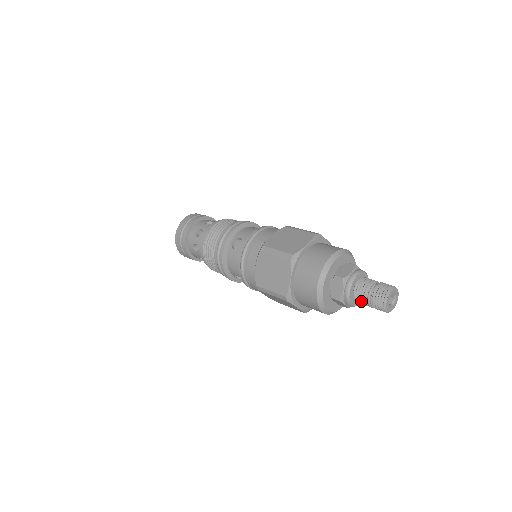
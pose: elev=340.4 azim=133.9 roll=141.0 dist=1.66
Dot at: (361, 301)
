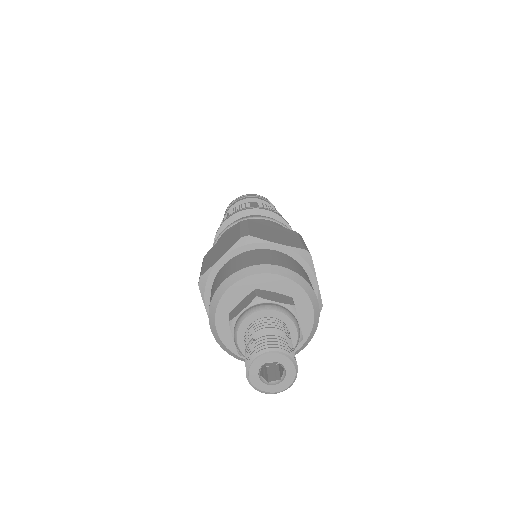
Dot at: occluded
